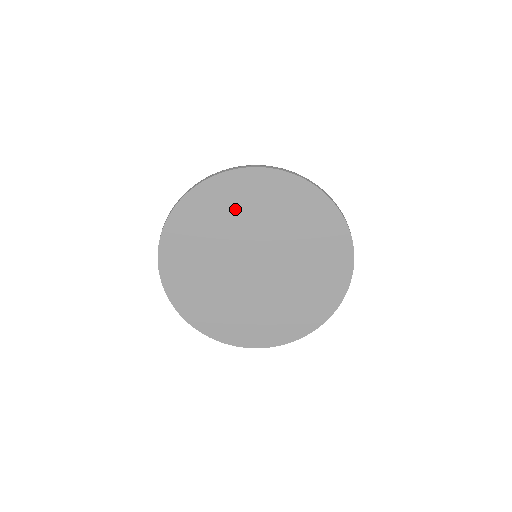
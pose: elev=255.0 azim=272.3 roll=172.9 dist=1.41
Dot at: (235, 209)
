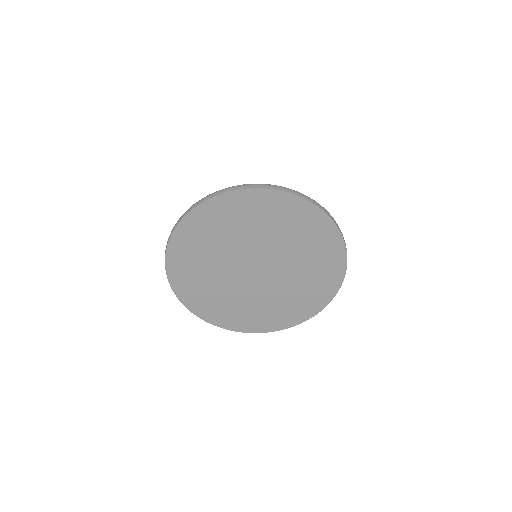
Dot at: (225, 229)
